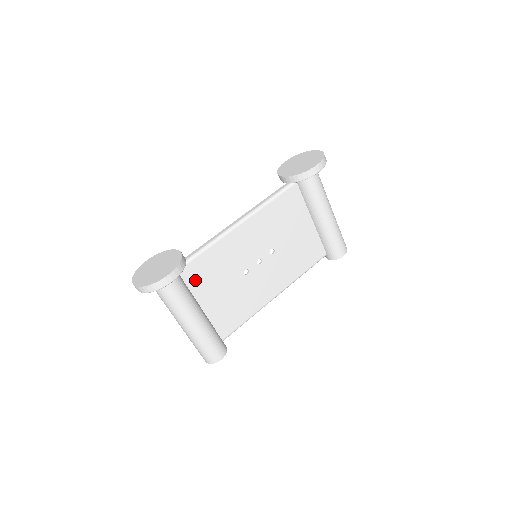
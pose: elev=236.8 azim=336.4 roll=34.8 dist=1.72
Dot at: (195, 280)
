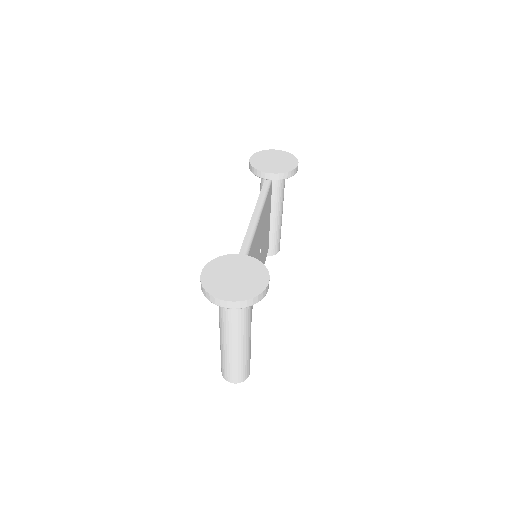
Dot at: occluded
